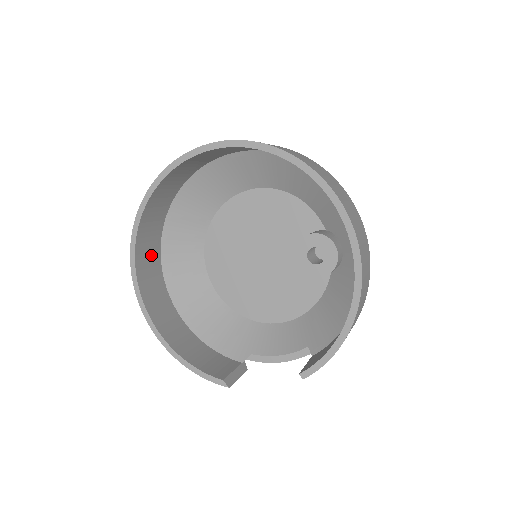
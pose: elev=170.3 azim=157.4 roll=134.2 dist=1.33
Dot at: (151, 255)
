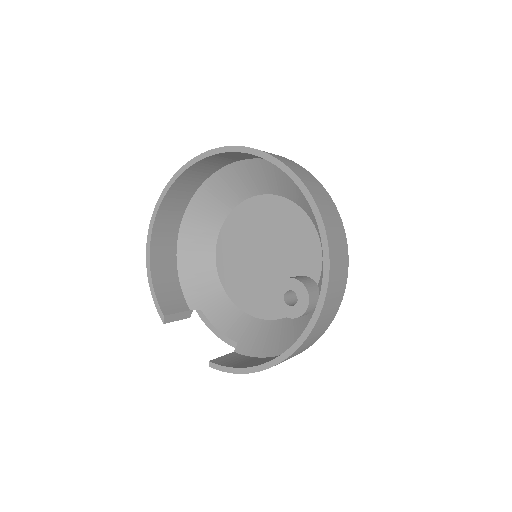
Dot at: (189, 187)
